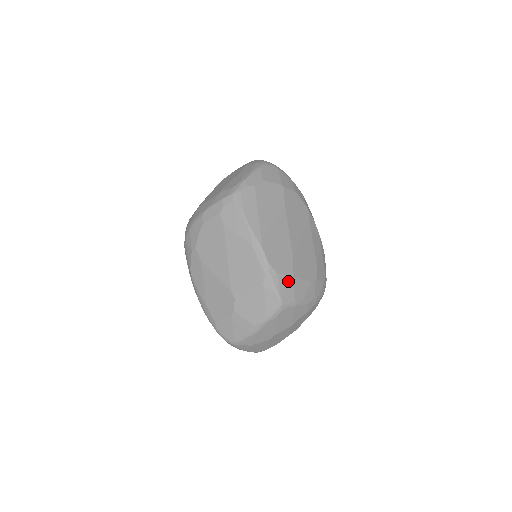
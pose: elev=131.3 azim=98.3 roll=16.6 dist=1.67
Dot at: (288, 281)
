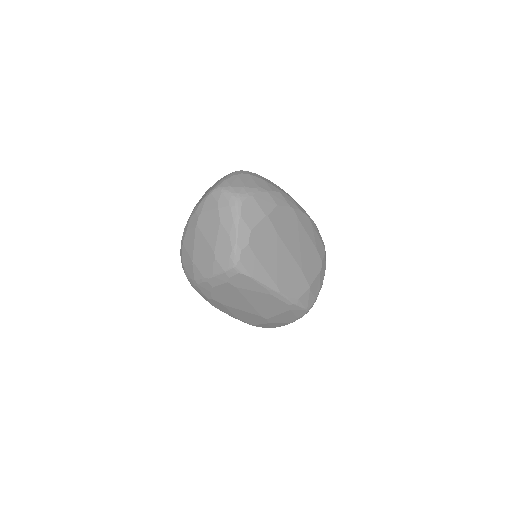
Dot at: (307, 294)
